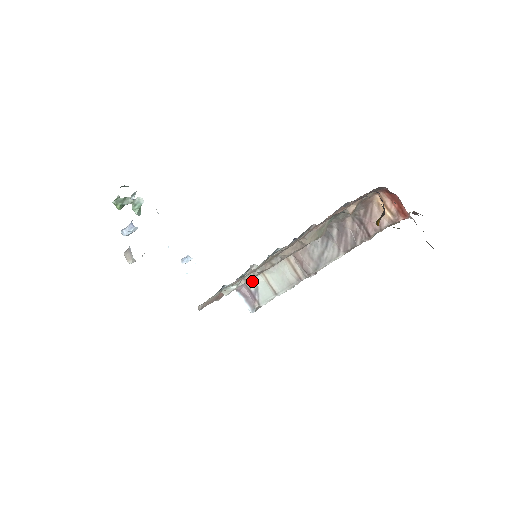
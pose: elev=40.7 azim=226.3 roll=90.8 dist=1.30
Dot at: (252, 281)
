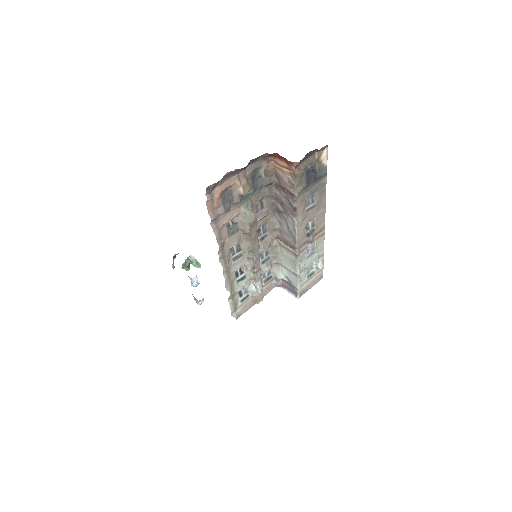
Dot at: (279, 274)
